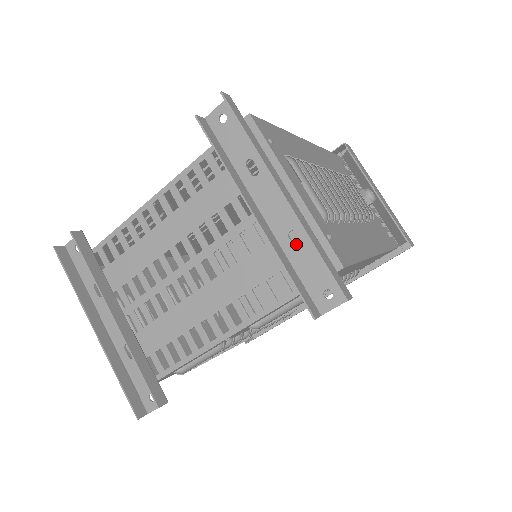
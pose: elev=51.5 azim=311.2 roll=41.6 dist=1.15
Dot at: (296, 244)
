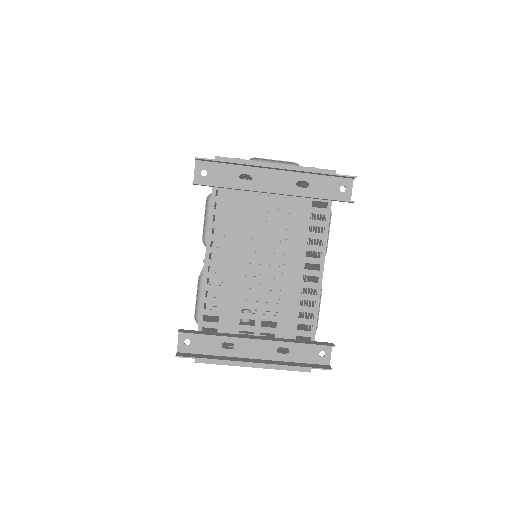
Dot at: occluded
